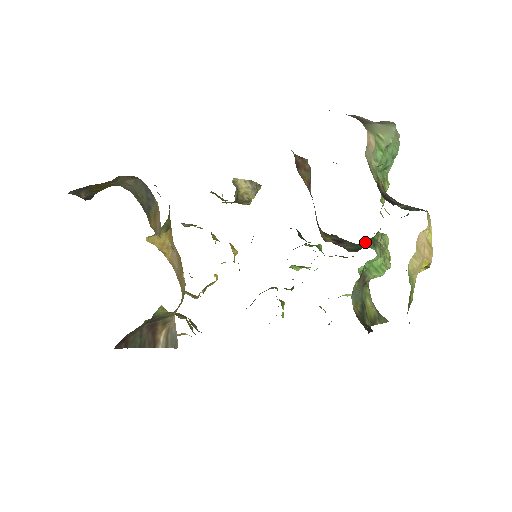
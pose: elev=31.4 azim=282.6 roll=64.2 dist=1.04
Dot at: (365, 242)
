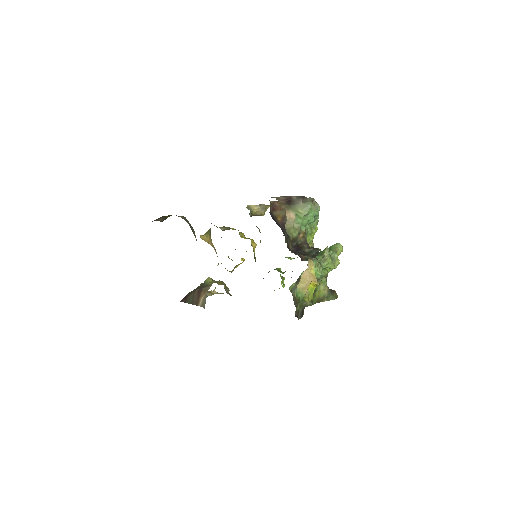
Dot at: occluded
